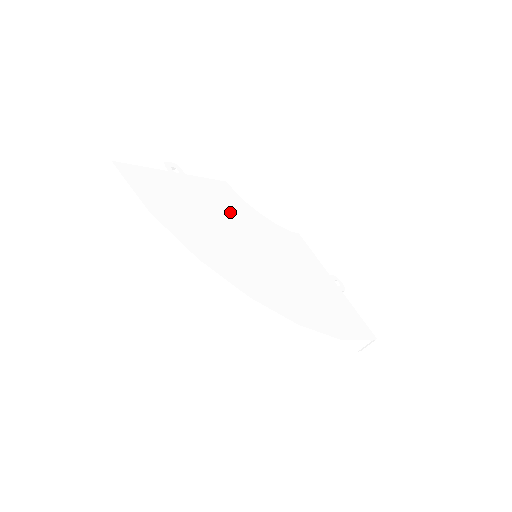
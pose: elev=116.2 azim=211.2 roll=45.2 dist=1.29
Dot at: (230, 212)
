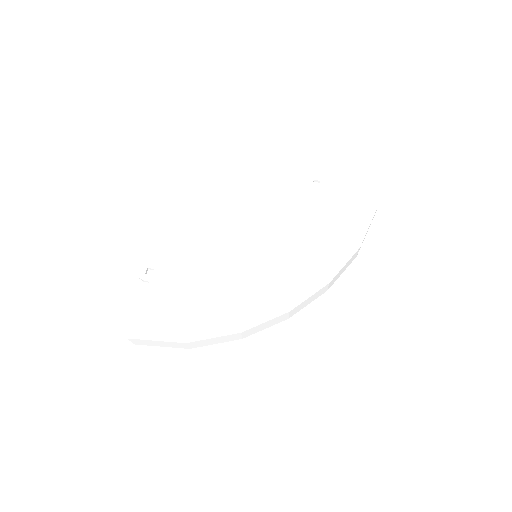
Dot at: (208, 247)
